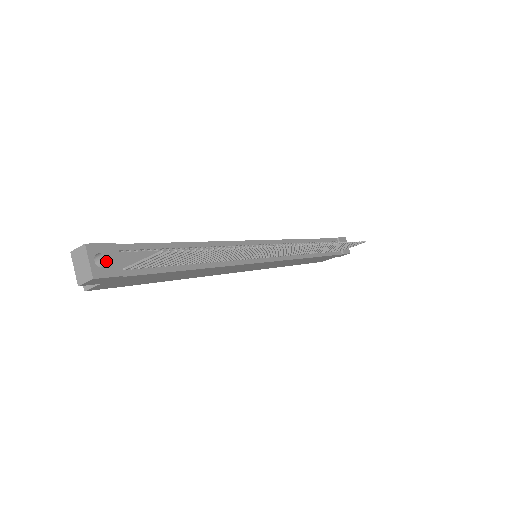
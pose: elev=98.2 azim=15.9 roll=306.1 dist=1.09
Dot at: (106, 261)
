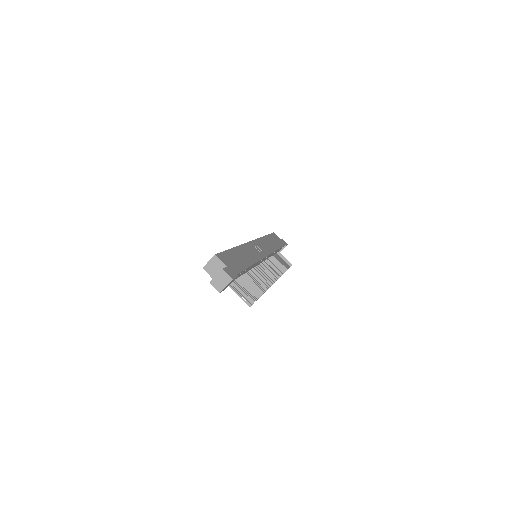
Dot at: (229, 284)
